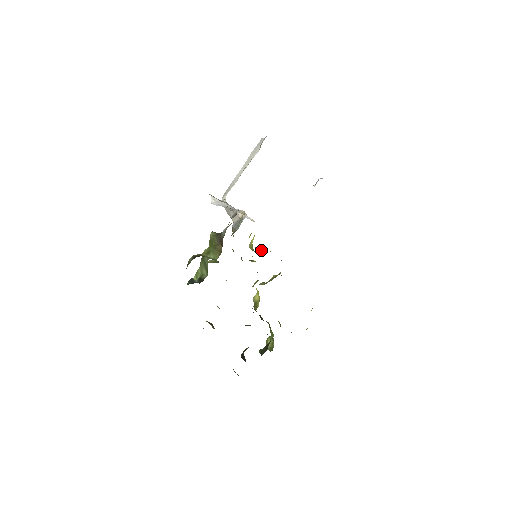
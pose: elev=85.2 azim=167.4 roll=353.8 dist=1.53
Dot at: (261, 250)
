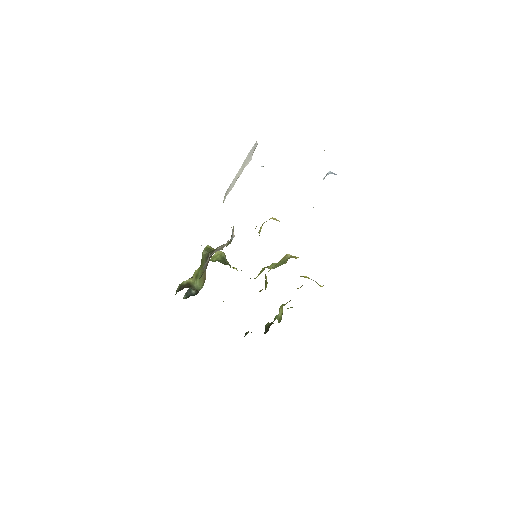
Dot at: occluded
